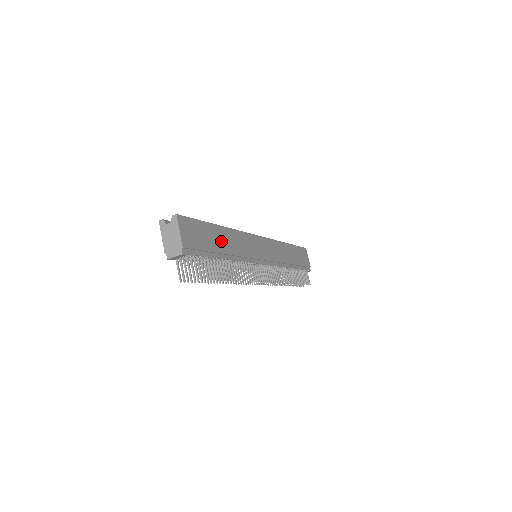
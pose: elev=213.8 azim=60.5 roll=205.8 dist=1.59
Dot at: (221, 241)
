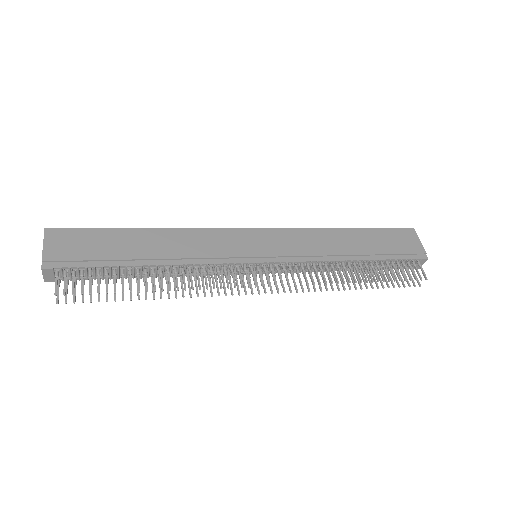
Dot at: (141, 245)
